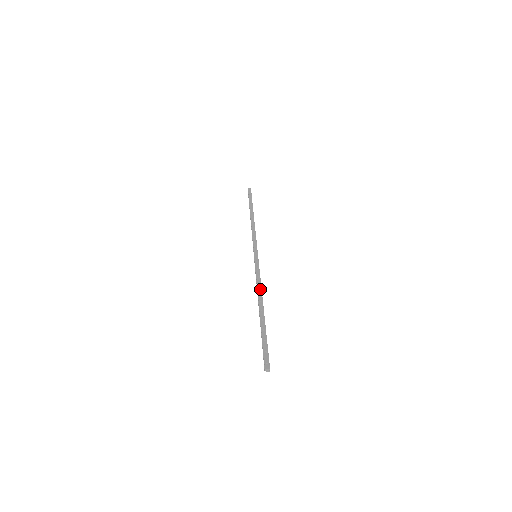
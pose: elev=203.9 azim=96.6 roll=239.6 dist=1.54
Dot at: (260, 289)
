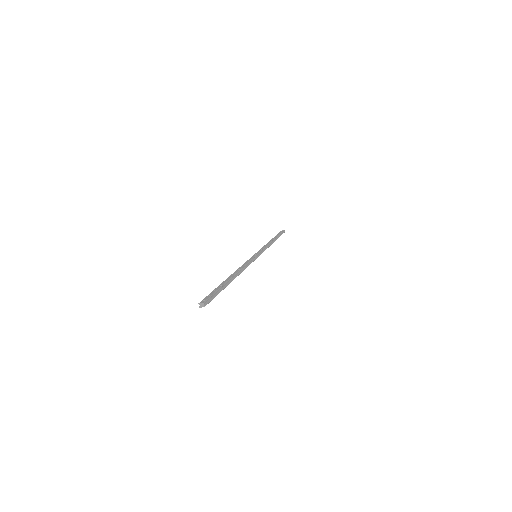
Dot at: (240, 268)
